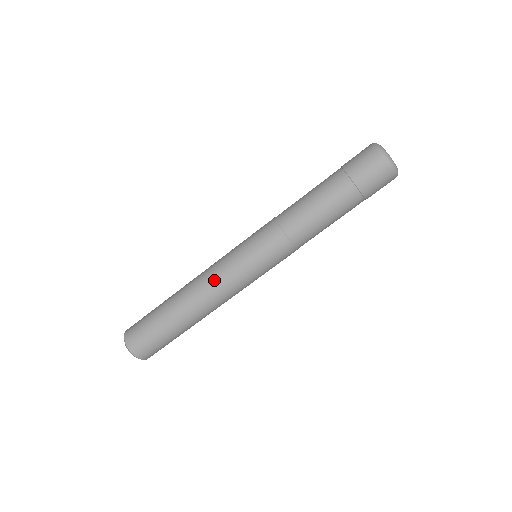
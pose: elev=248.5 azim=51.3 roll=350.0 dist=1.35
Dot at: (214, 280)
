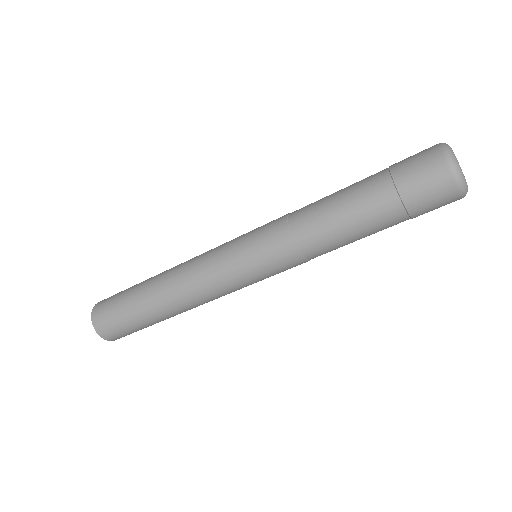
Dot at: (198, 277)
